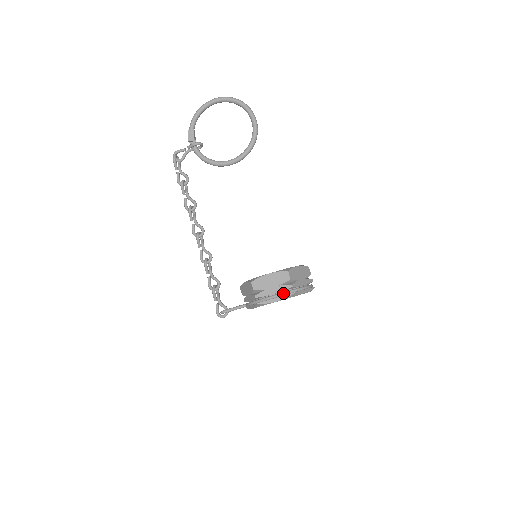
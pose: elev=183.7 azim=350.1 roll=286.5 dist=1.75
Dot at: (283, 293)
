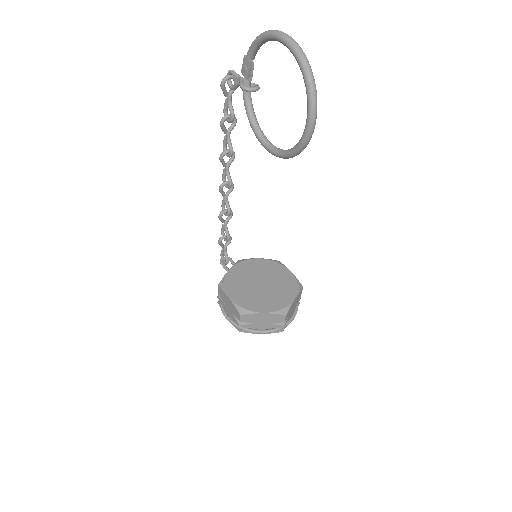
Dot at: (231, 322)
